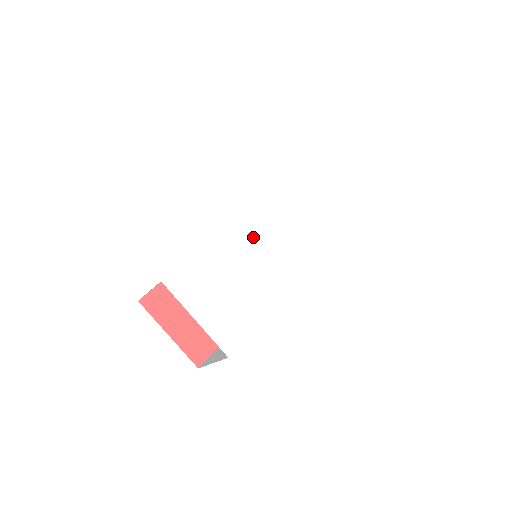
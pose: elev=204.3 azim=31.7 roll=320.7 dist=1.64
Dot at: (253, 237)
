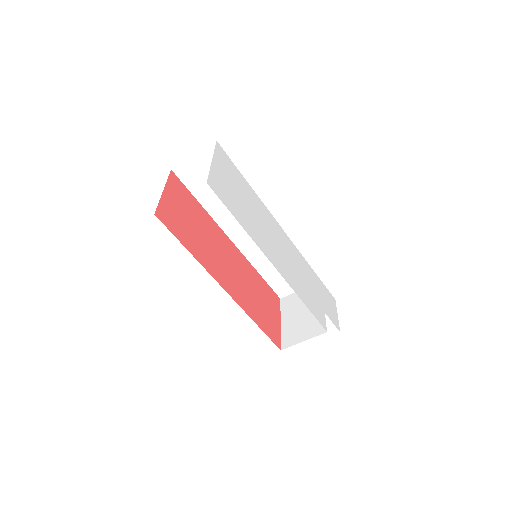
Dot at: (273, 228)
